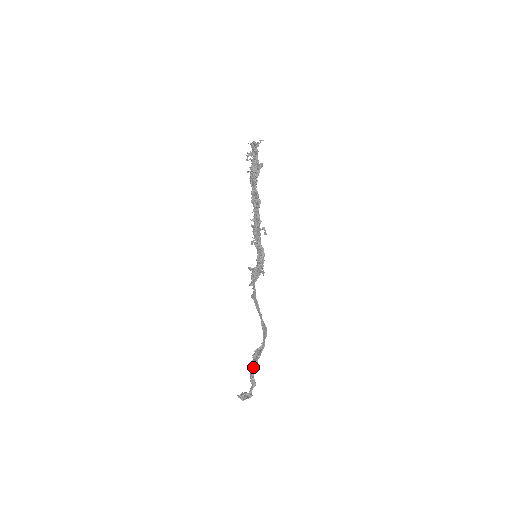
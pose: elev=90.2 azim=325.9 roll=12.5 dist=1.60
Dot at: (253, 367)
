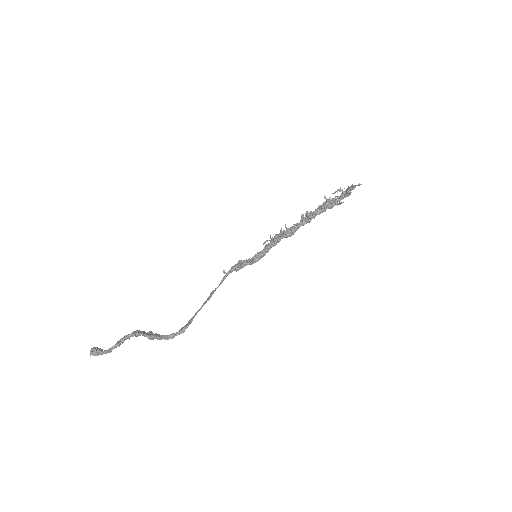
Dot at: (137, 333)
